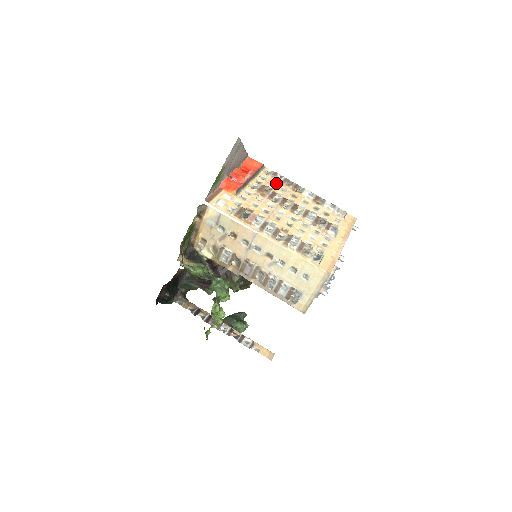
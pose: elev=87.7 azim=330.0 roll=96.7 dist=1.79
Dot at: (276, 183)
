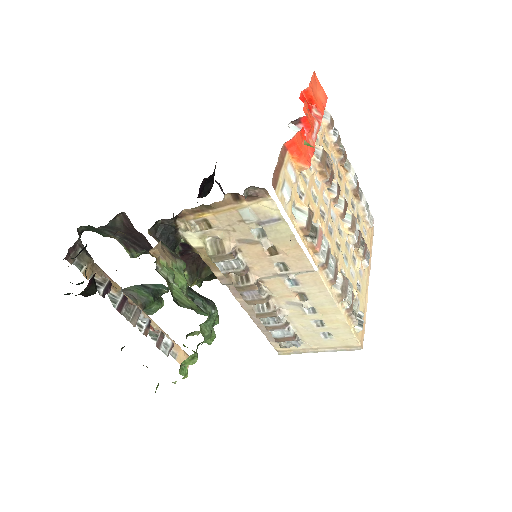
Dot at: (328, 141)
